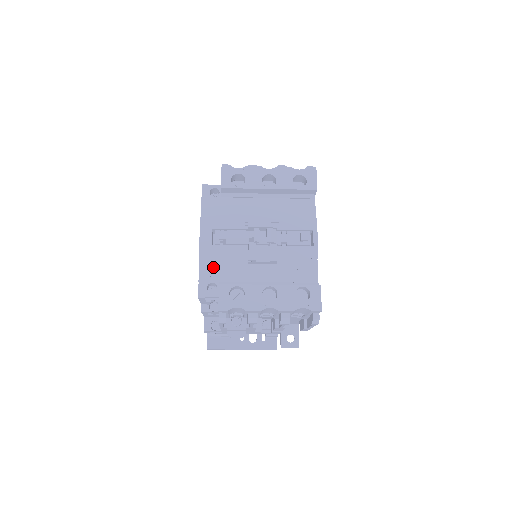
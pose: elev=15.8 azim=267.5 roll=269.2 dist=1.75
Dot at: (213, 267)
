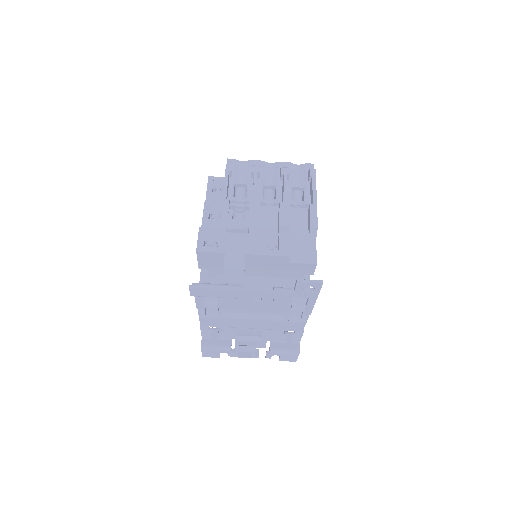
Dot at: occluded
